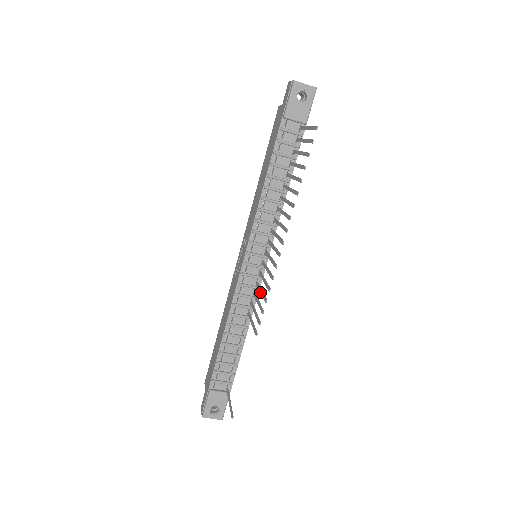
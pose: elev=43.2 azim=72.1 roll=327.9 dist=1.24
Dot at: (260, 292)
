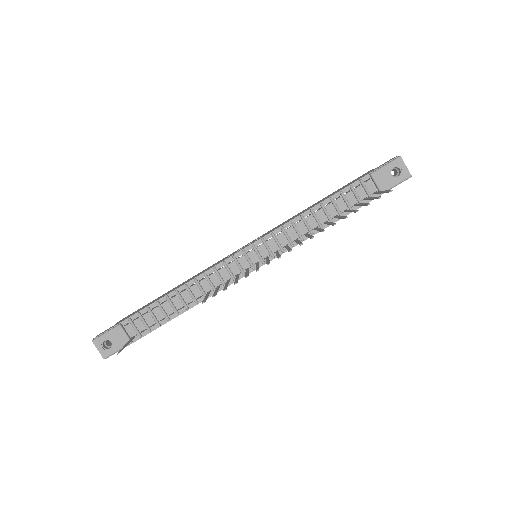
Dot at: (236, 278)
